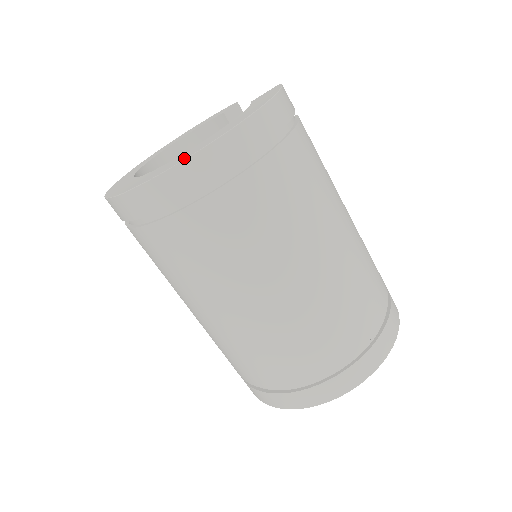
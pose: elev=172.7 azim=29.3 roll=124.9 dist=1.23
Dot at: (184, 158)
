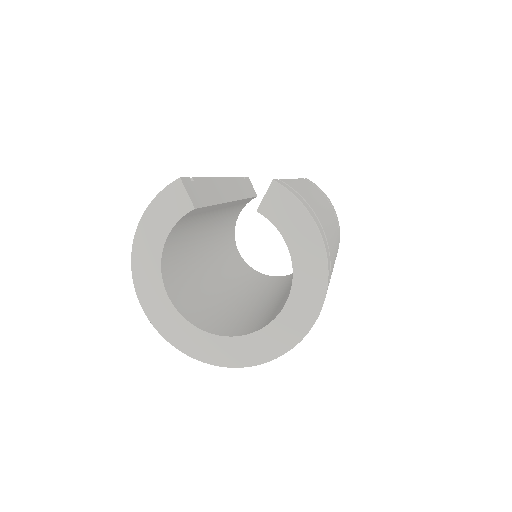
Dot at: (308, 325)
